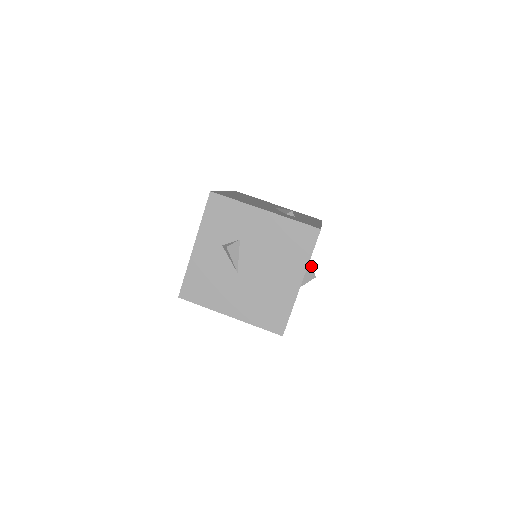
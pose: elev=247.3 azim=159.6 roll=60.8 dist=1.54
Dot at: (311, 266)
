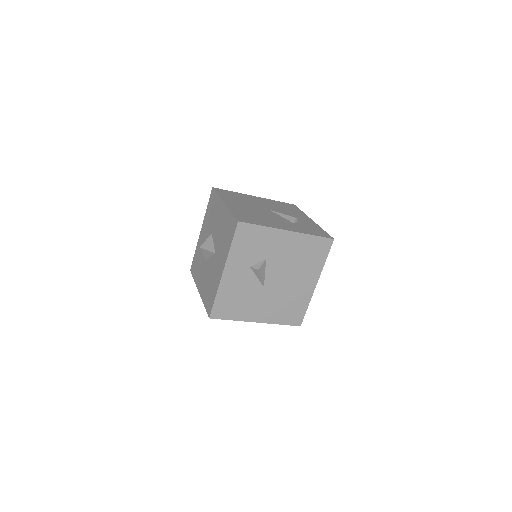
Dot at: occluded
